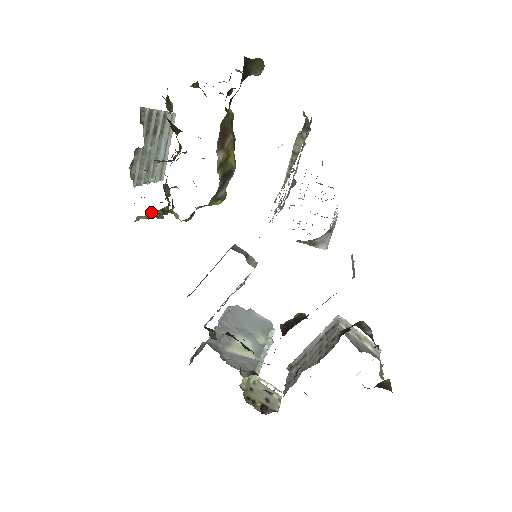
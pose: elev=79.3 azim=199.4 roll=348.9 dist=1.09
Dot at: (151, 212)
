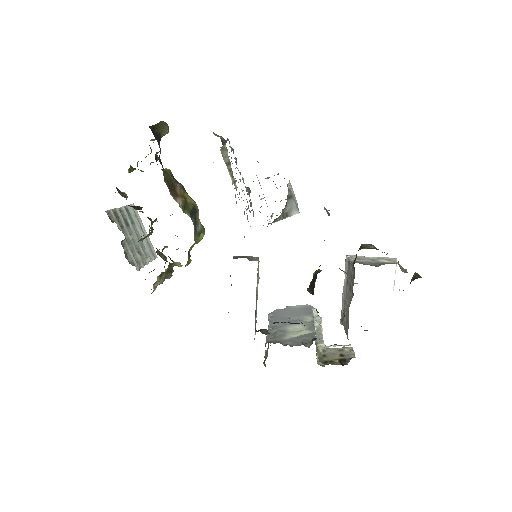
Dot at: (160, 275)
